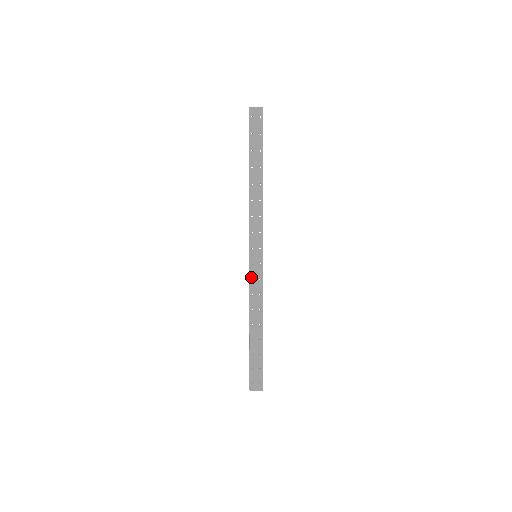
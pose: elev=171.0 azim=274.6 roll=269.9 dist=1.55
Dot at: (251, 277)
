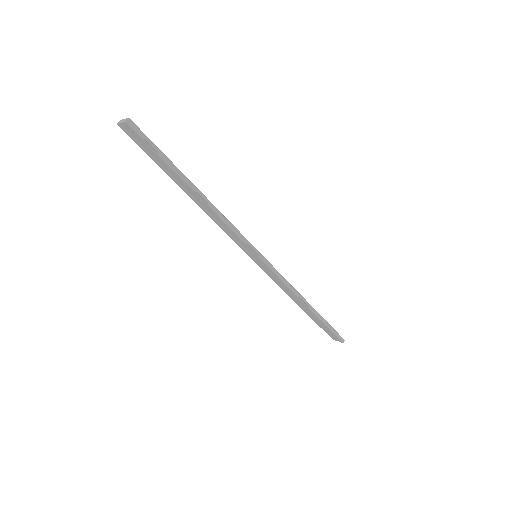
Dot at: (265, 271)
